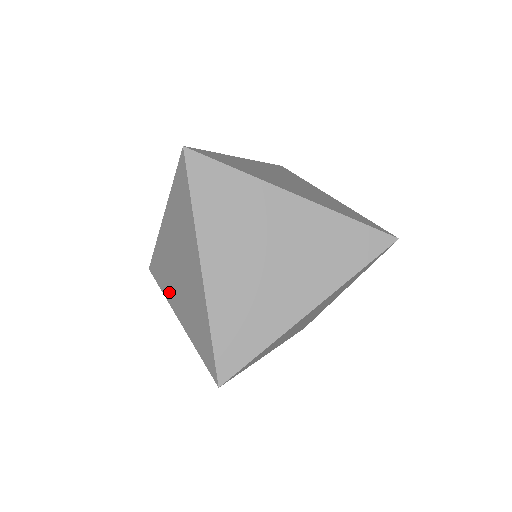
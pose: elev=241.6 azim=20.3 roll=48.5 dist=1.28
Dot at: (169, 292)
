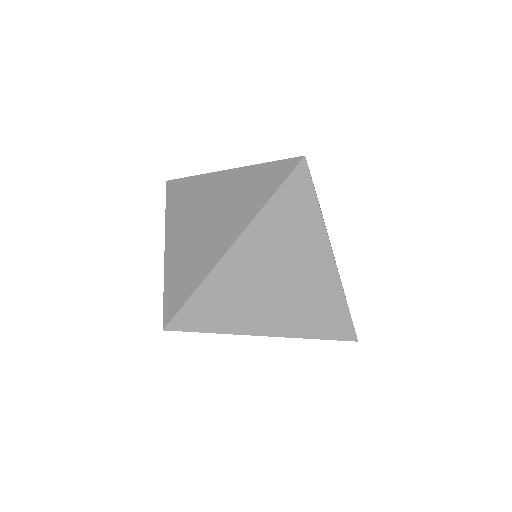
Dot at: occluded
